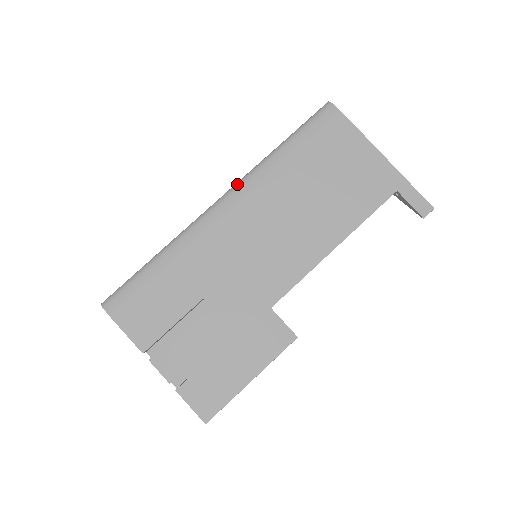
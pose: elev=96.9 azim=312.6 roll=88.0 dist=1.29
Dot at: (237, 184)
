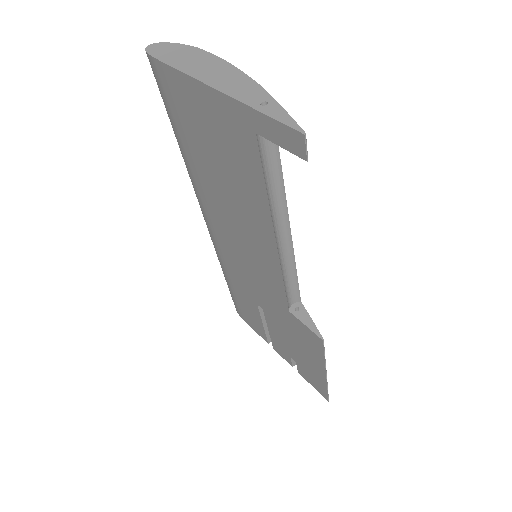
Dot at: occluded
